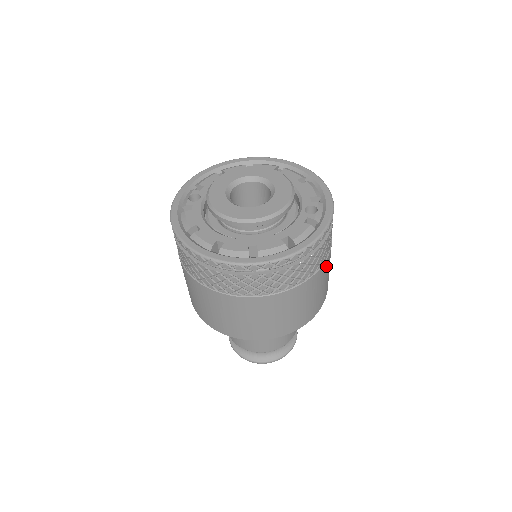
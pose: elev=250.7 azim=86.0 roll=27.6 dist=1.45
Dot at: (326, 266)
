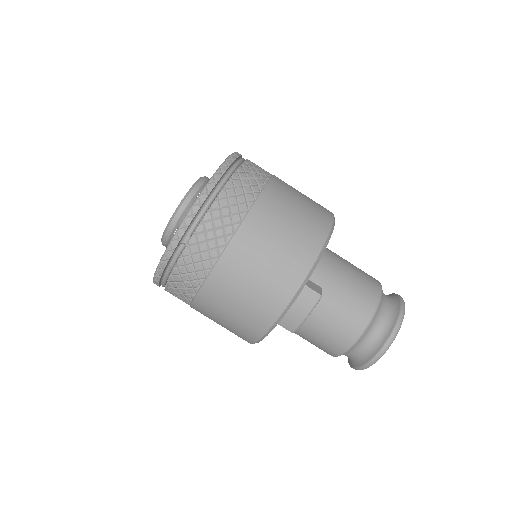
Dot at: (271, 200)
